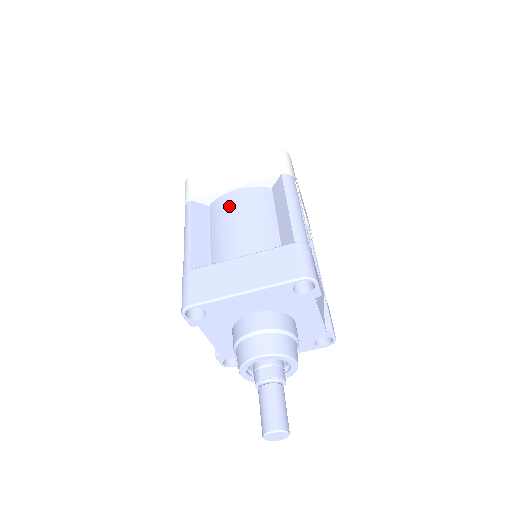
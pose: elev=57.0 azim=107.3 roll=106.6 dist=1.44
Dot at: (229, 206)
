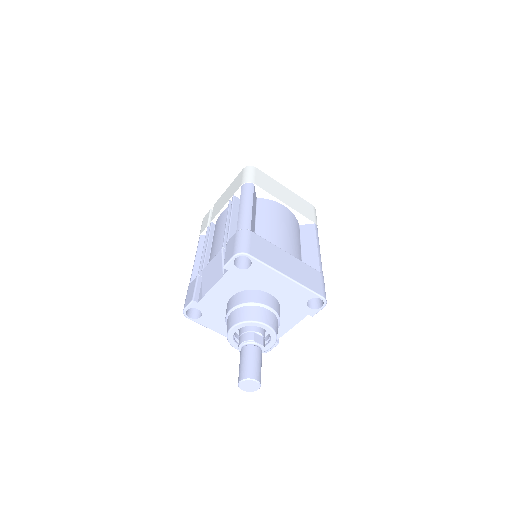
Dot at: (278, 212)
